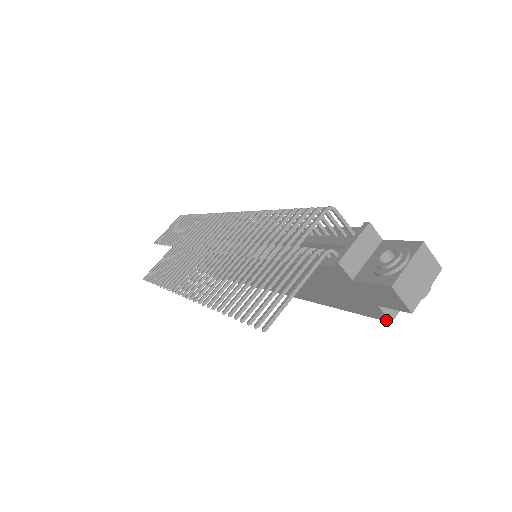
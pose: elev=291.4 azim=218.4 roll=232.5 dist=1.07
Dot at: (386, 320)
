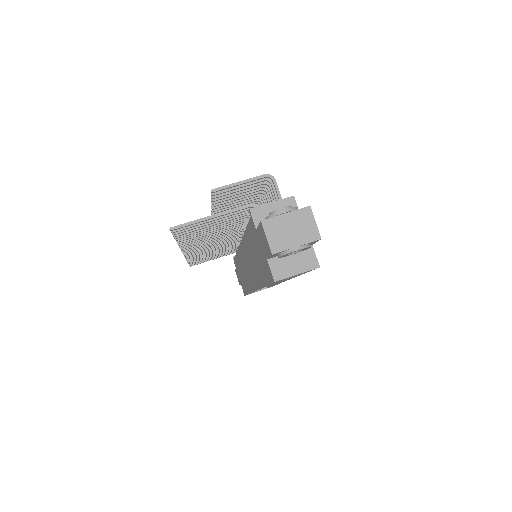
Dot at: (273, 280)
